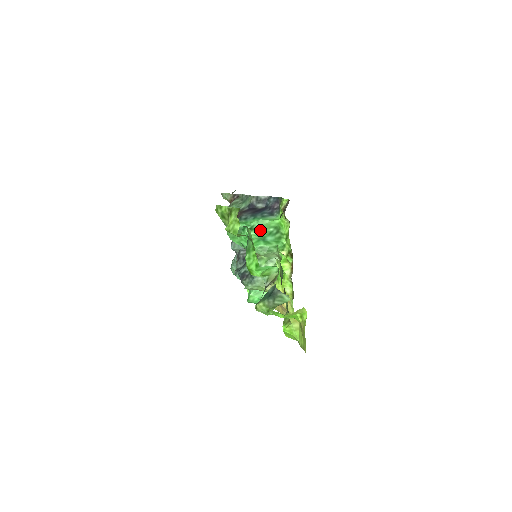
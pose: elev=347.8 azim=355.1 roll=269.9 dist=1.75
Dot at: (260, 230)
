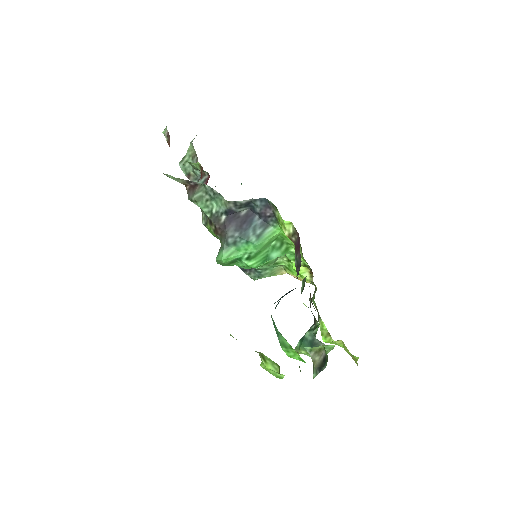
Dot at: (260, 253)
